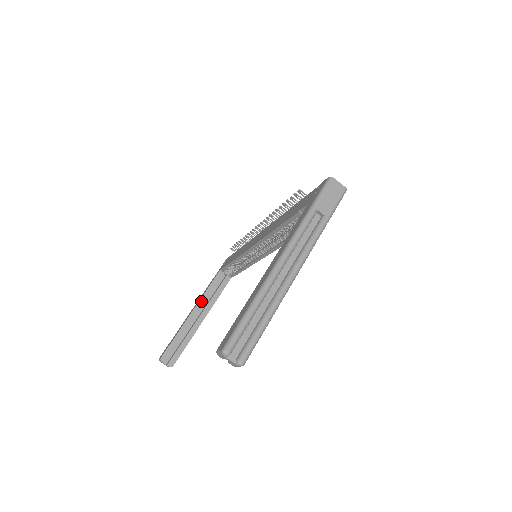
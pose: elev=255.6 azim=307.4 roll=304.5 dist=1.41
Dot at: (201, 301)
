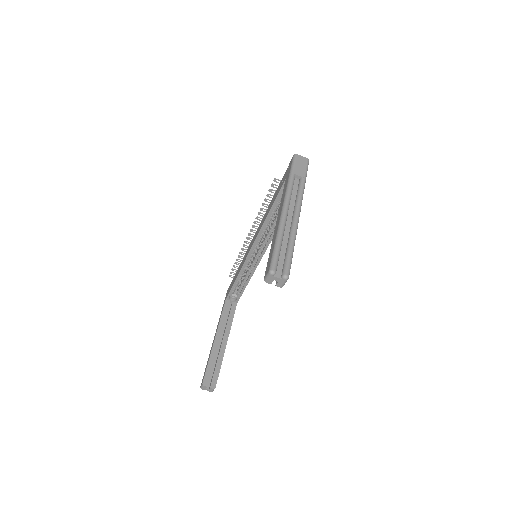
Dot at: (219, 328)
